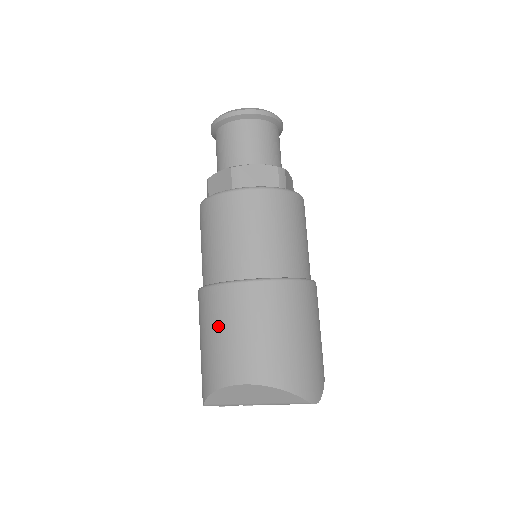
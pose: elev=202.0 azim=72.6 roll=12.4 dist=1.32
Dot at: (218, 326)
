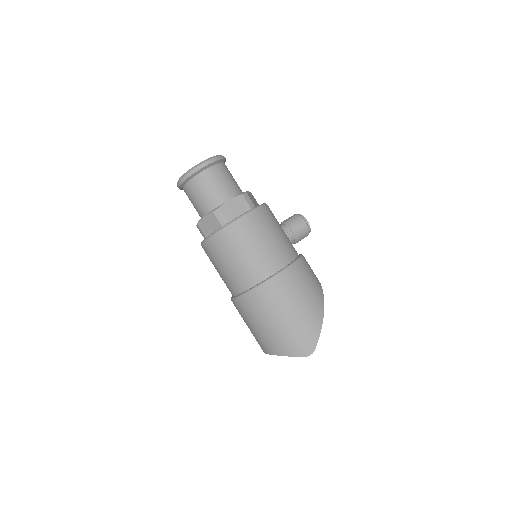
Dot at: occluded
